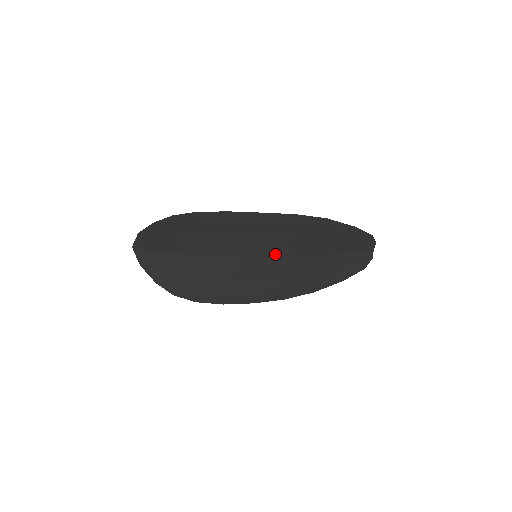
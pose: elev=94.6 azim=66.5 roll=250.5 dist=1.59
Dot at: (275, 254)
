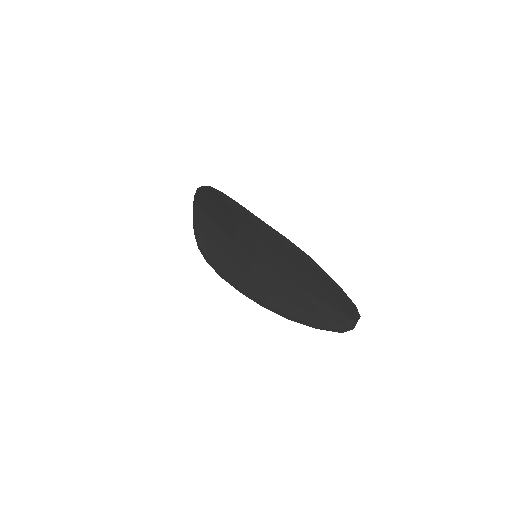
Dot at: (268, 263)
